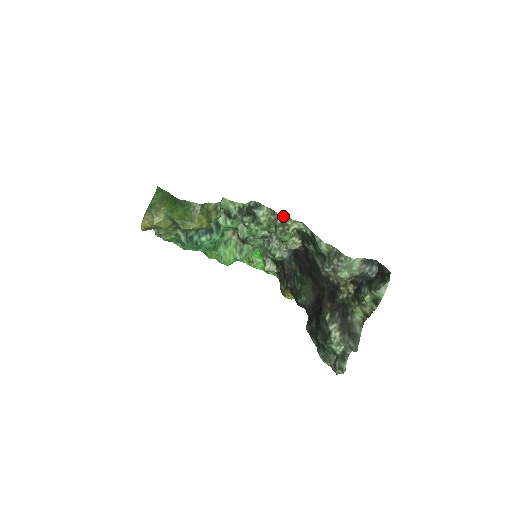
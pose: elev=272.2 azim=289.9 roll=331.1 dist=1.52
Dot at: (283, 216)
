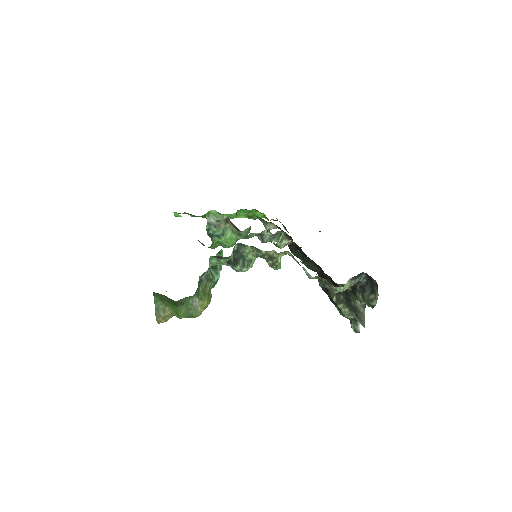
Dot at: (268, 252)
